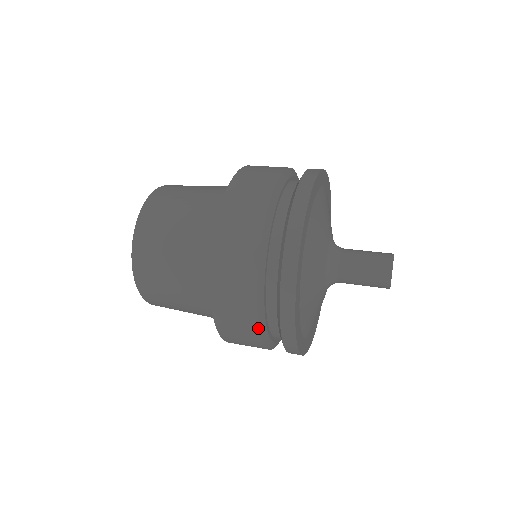
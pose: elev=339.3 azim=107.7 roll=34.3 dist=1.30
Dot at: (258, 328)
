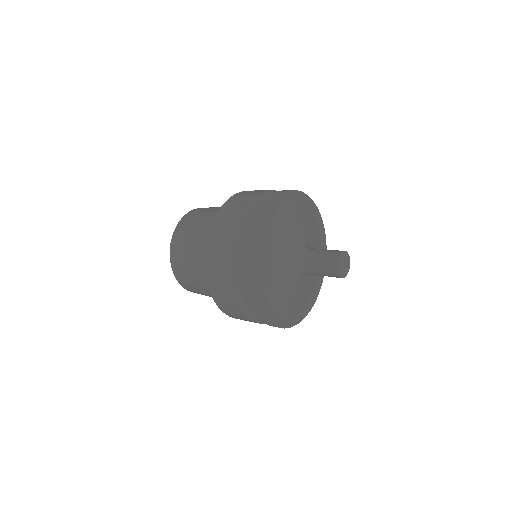
Dot at: (235, 296)
